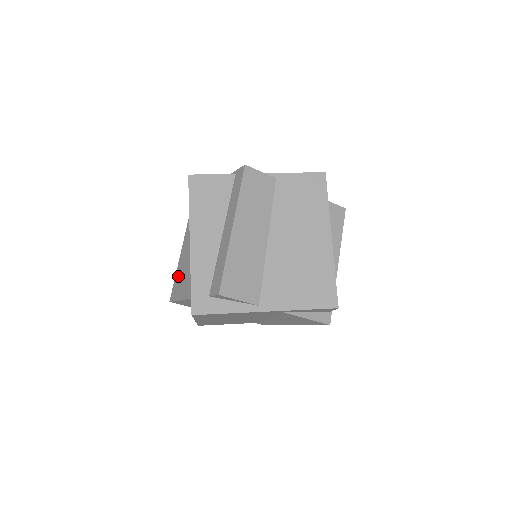
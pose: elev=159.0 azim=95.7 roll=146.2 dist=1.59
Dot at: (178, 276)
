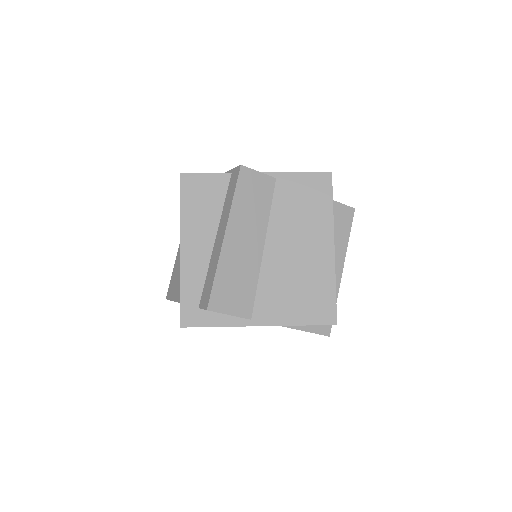
Dot at: (174, 273)
